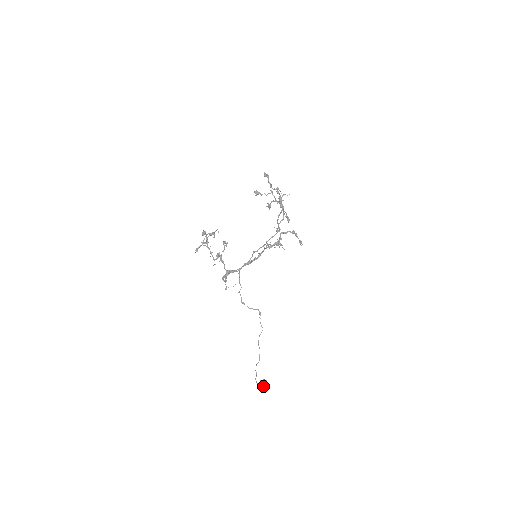
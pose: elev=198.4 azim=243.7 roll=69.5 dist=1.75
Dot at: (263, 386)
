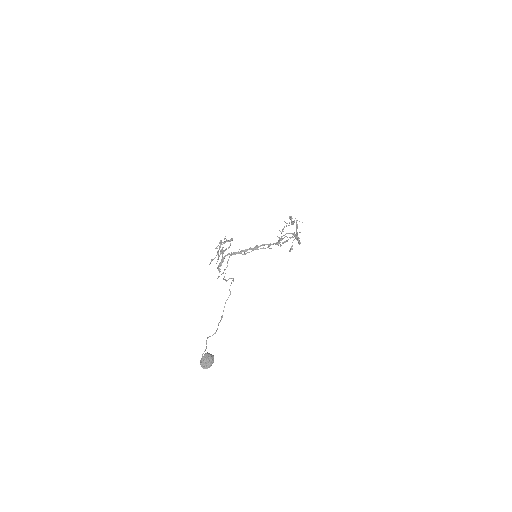
Dot at: (205, 356)
